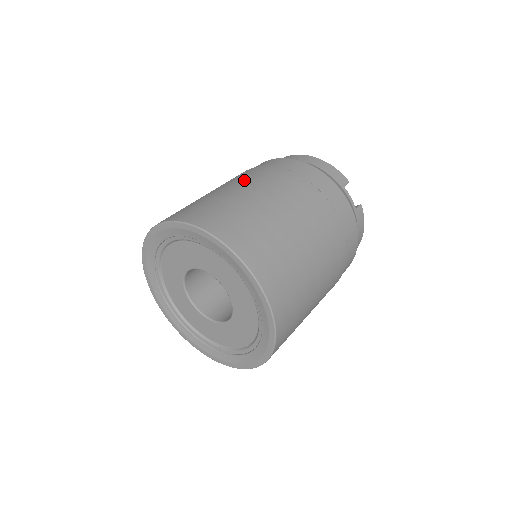
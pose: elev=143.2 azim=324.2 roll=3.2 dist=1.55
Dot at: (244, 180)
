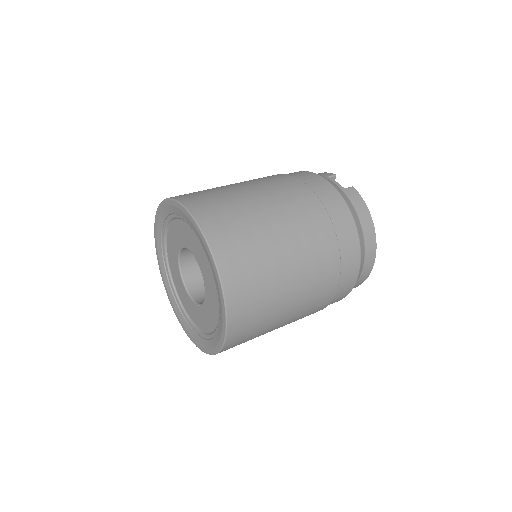
Dot at: occluded
